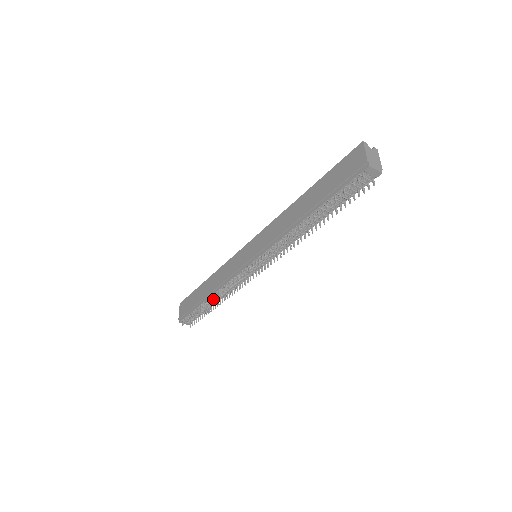
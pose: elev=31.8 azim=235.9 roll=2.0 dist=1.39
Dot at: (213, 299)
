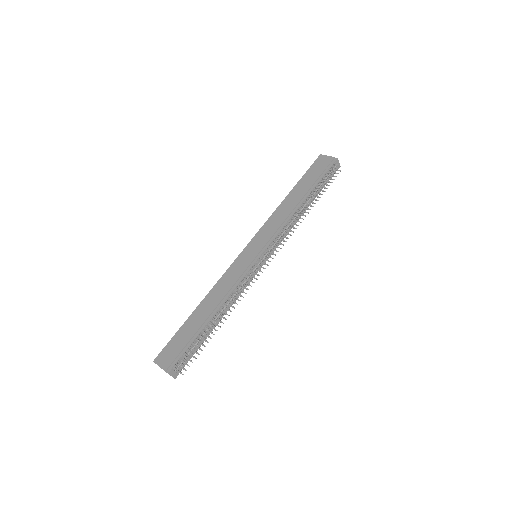
Dot at: (216, 317)
